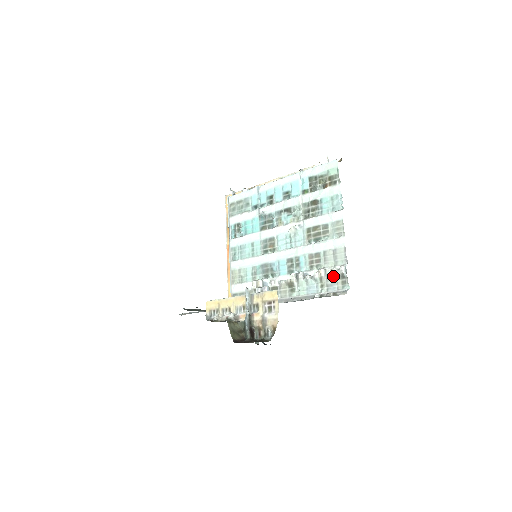
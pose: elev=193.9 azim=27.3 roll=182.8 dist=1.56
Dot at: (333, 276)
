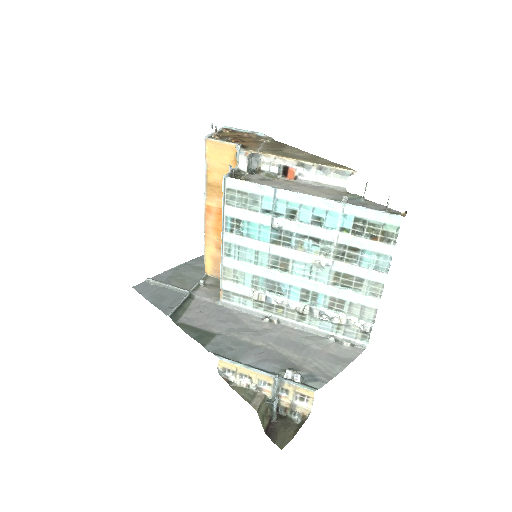
Dot at: (354, 328)
